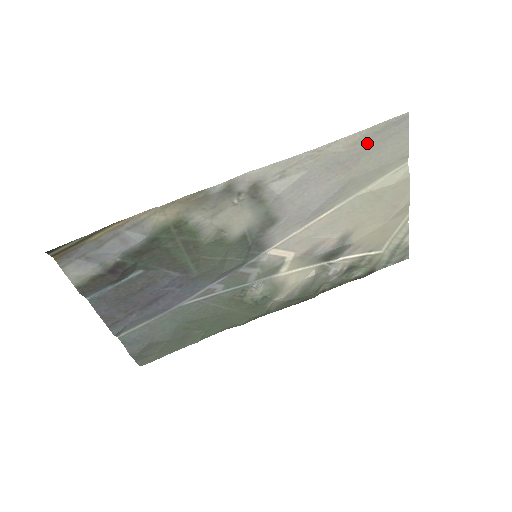
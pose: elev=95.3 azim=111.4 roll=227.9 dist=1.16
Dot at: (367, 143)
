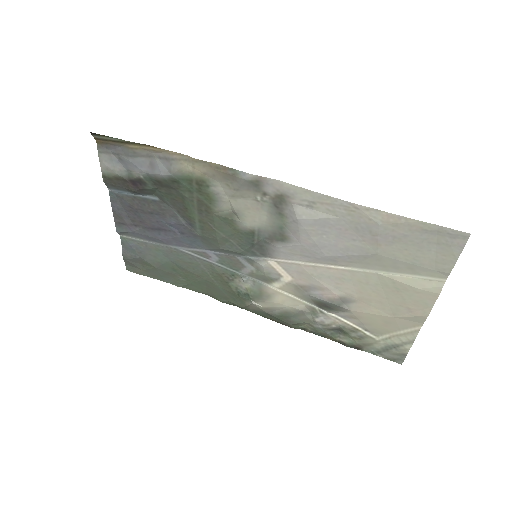
Dot at: (410, 233)
